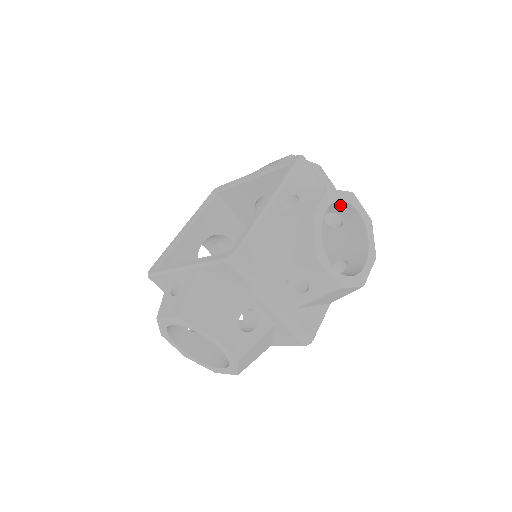
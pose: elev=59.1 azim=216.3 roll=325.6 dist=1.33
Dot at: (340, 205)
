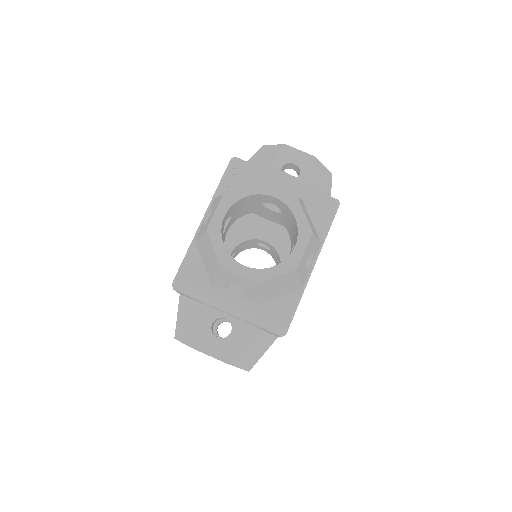
Dot at: occluded
